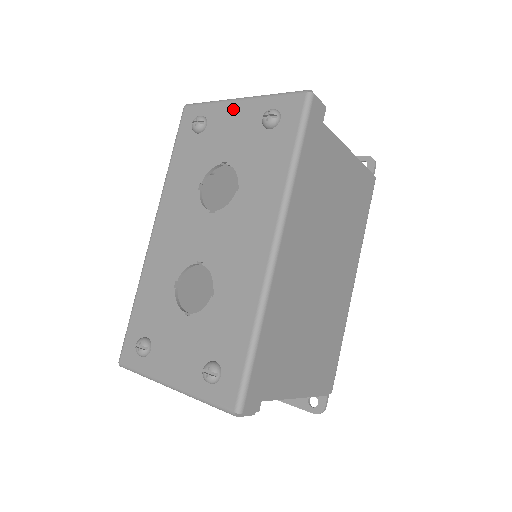
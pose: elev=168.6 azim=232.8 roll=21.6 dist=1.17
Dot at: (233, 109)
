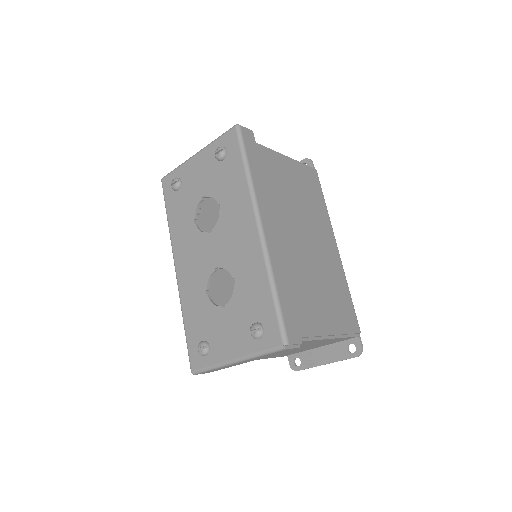
Dot at: (194, 162)
